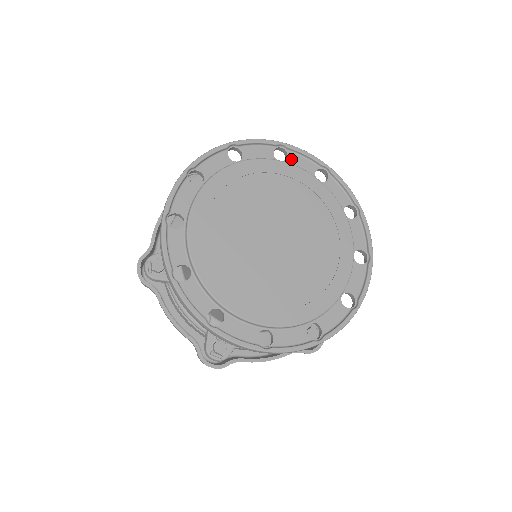
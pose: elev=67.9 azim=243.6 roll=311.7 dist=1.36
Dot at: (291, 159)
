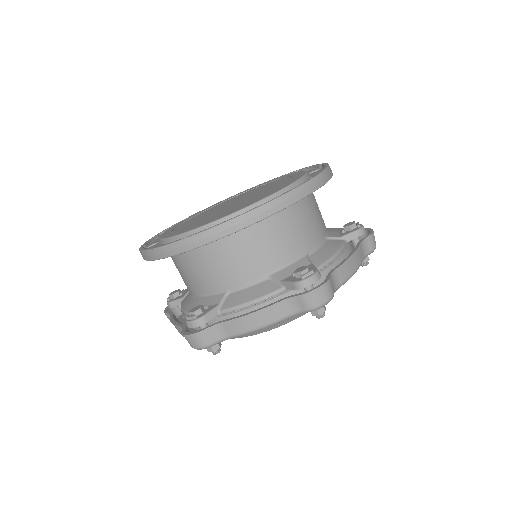
Dot at: occluded
